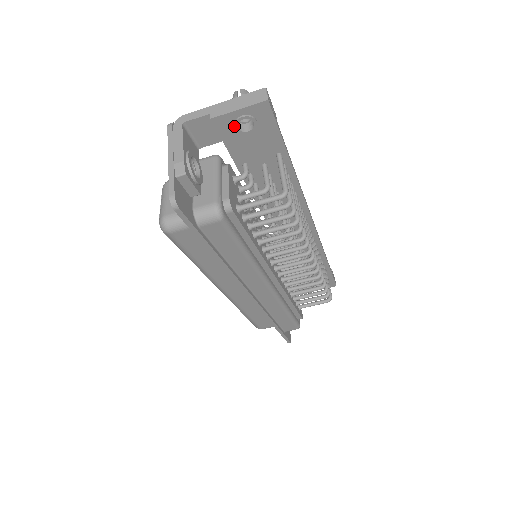
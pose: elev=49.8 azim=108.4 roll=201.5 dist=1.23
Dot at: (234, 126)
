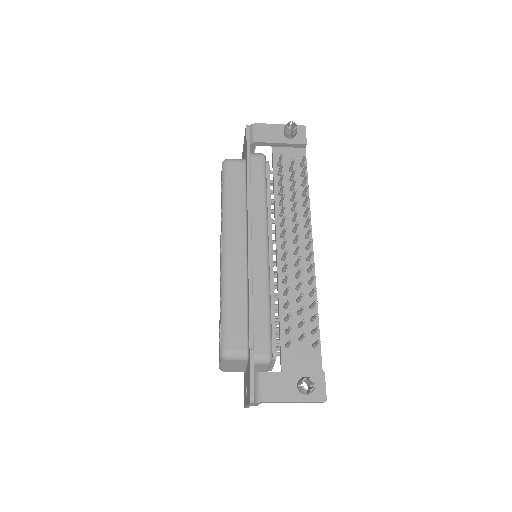
Dot at: occluded
